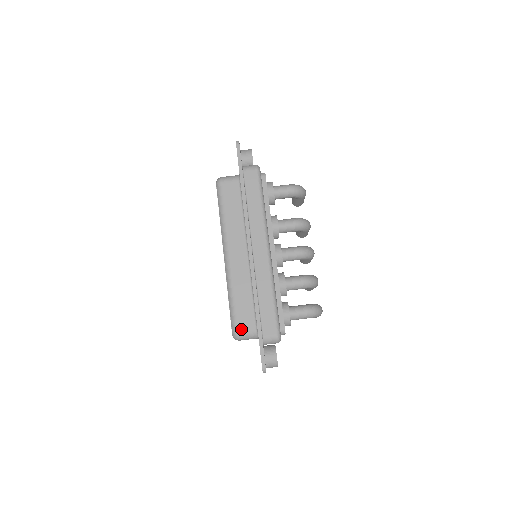
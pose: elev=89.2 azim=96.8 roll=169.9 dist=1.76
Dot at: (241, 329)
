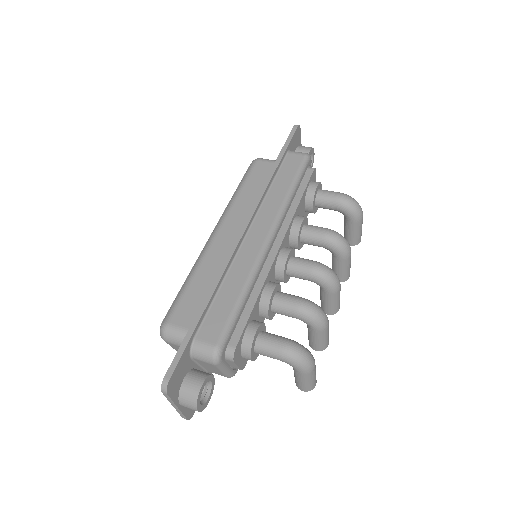
Dot at: (175, 321)
